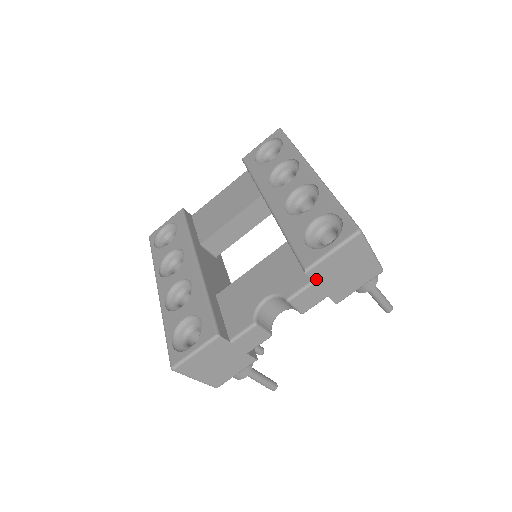
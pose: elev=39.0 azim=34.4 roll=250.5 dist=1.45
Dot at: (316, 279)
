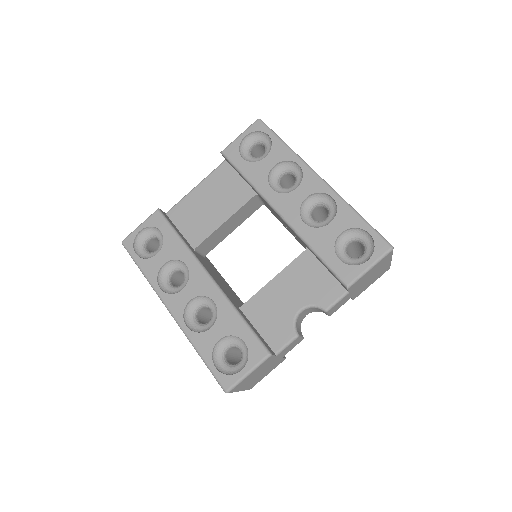
Dot at: (351, 290)
